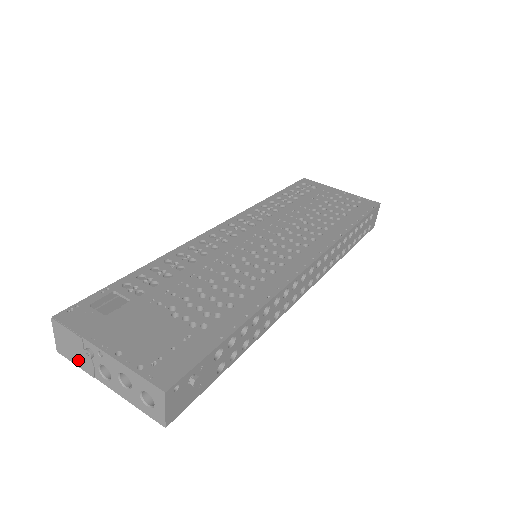
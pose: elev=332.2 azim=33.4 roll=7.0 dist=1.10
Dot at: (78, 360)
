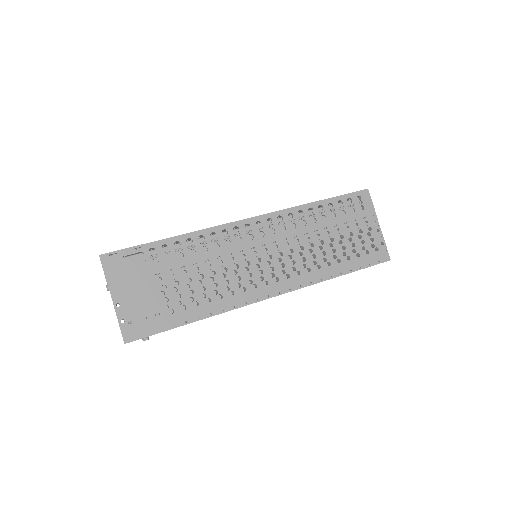
Dot at: occluded
